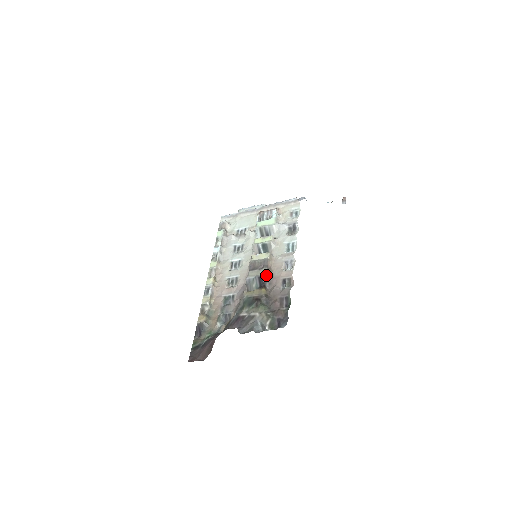
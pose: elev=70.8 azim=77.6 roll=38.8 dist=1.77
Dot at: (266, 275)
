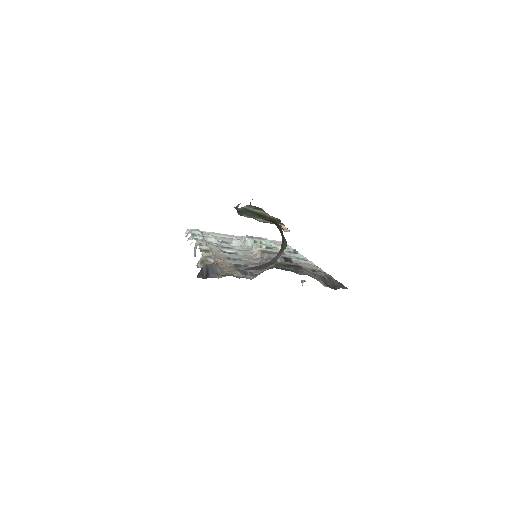
Dot at: (291, 258)
